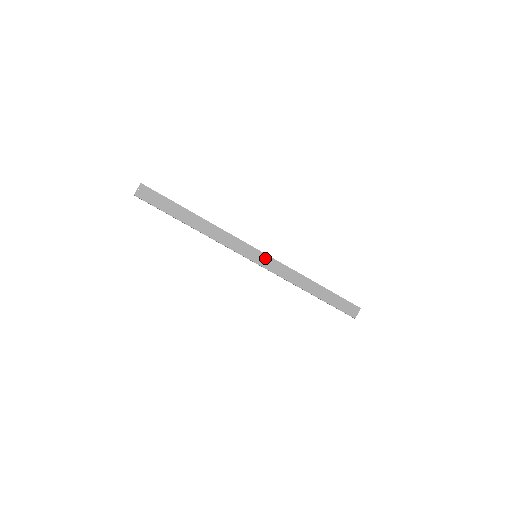
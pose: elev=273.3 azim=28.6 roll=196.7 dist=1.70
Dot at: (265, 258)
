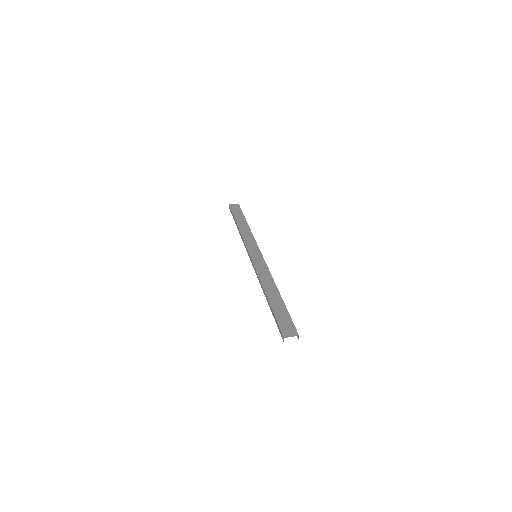
Dot at: (260, 259)
